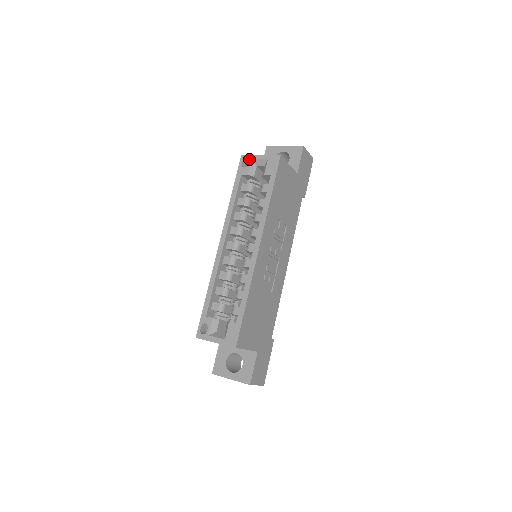
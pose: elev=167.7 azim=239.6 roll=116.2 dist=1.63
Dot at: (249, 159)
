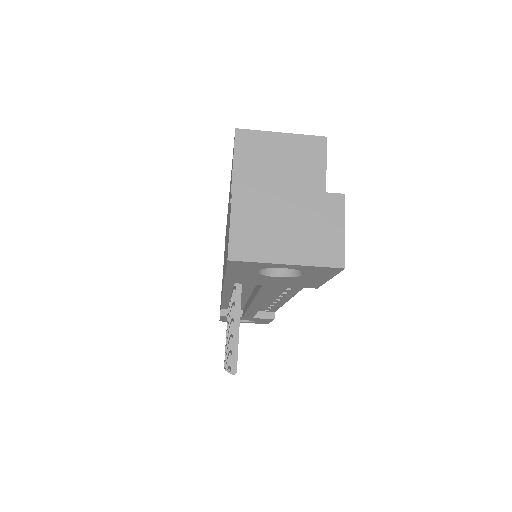
Dot at: occluded
